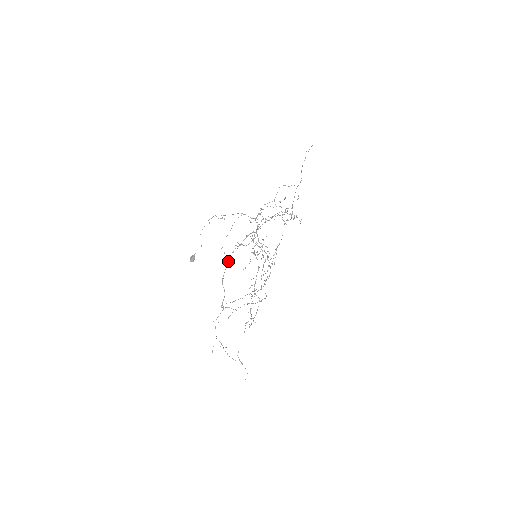
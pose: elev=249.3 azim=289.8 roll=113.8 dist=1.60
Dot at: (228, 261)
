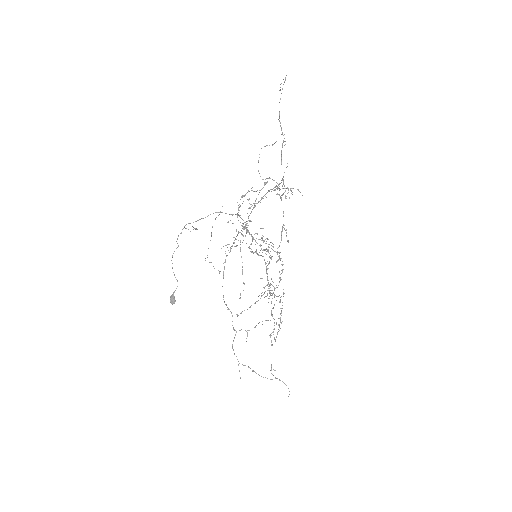
Dot at: occluded
